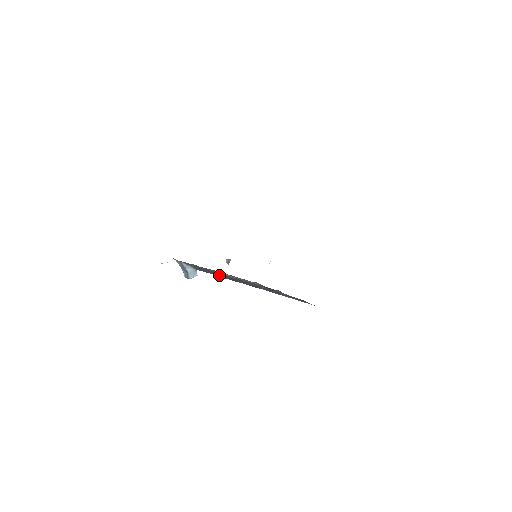
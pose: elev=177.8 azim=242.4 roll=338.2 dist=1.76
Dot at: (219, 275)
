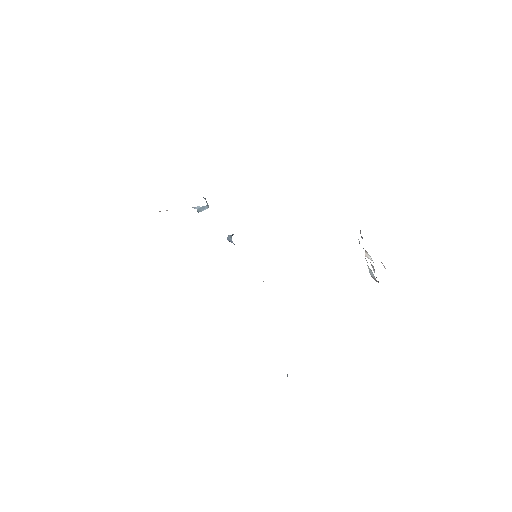
Dot at: occluded
